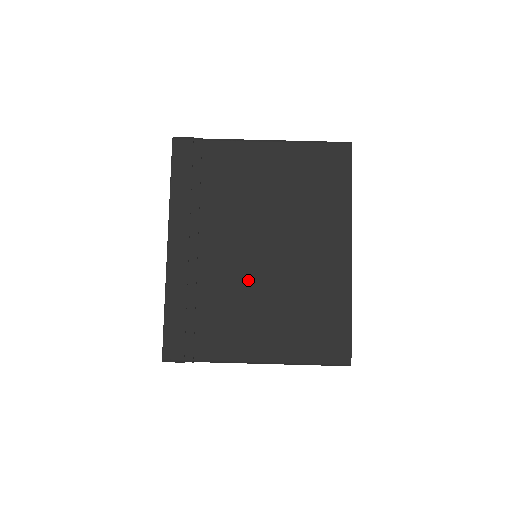
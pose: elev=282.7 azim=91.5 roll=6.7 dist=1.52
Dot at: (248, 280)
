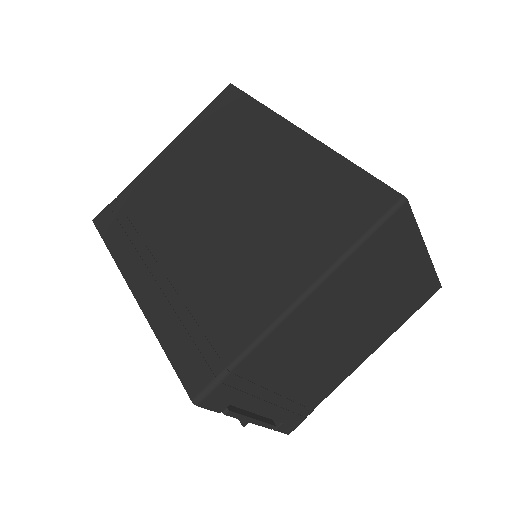
Dot at: (224, 243)
